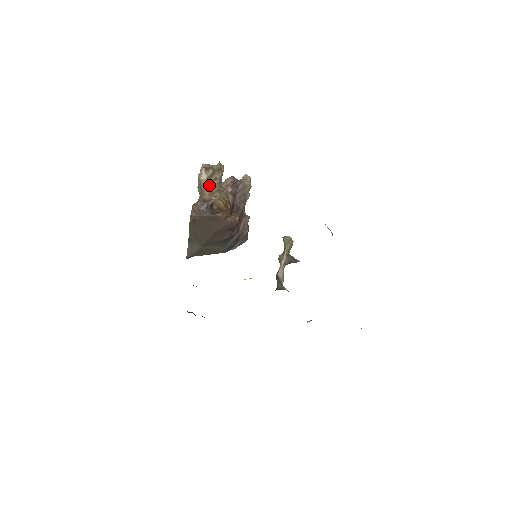
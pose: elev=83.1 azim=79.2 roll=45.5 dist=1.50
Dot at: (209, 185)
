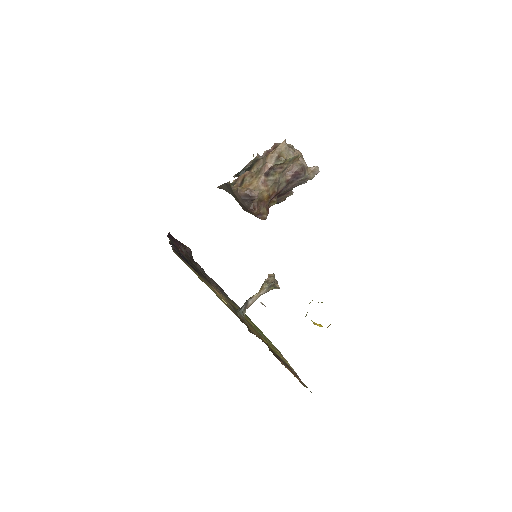
Dot at: (271, 170)
